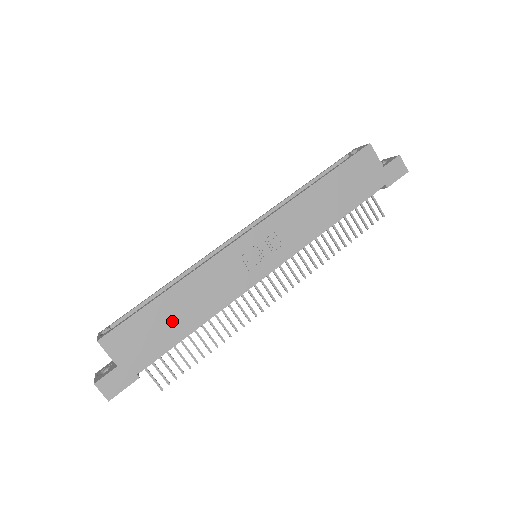
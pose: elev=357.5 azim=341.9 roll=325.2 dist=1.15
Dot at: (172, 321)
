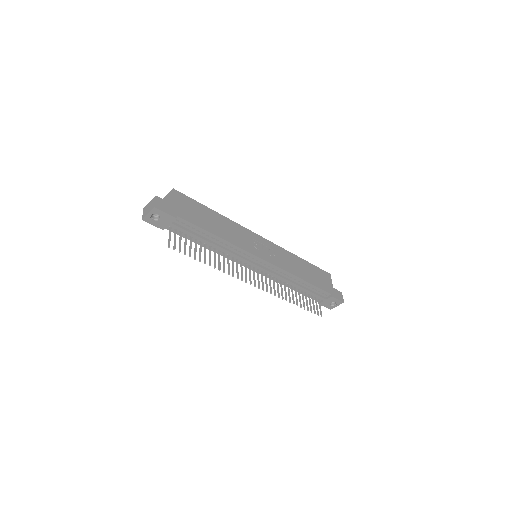
Dot at: (209, 221)
